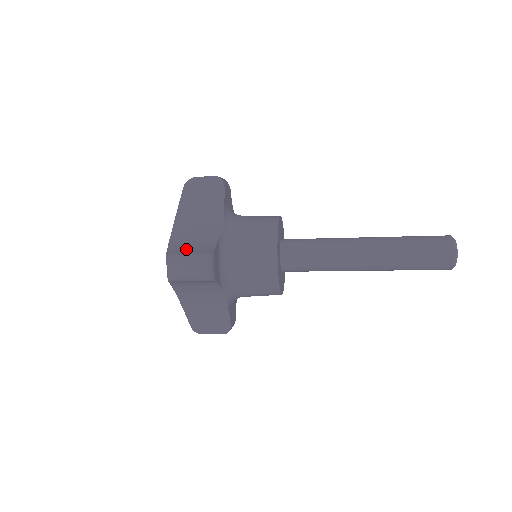
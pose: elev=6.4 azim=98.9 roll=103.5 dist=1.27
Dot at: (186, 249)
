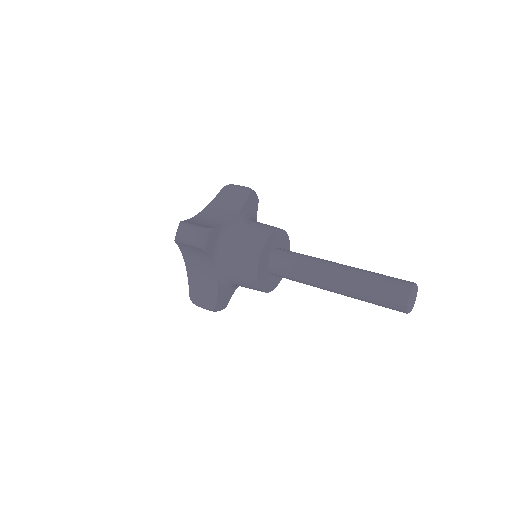
Dot at: (200, 294)
